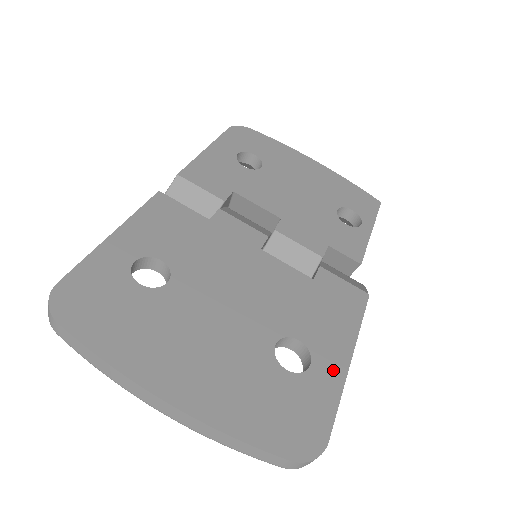
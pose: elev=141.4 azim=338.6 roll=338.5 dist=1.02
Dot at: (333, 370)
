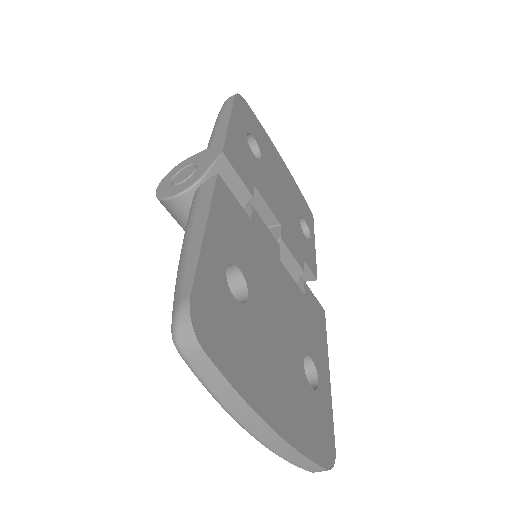
Dot at: (326, 384)
